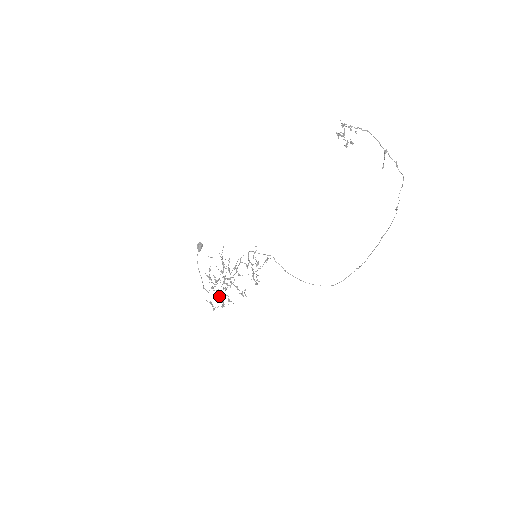
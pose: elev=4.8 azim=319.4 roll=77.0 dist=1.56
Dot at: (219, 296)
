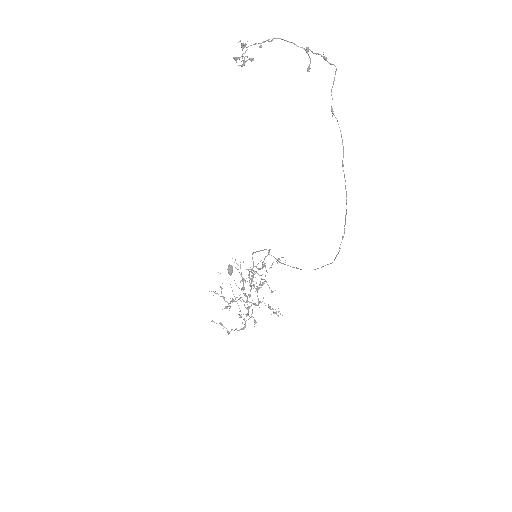
Dot at: (239, 317)
